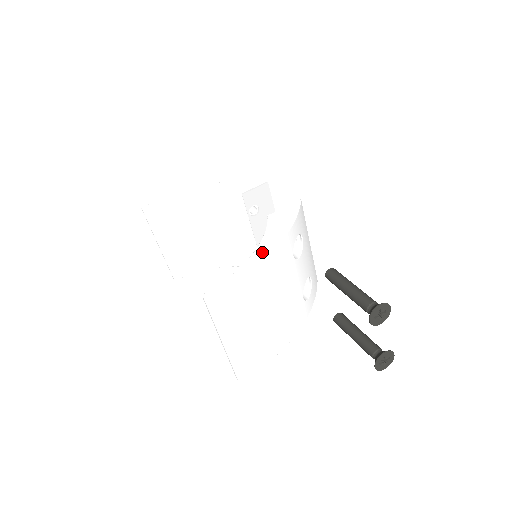
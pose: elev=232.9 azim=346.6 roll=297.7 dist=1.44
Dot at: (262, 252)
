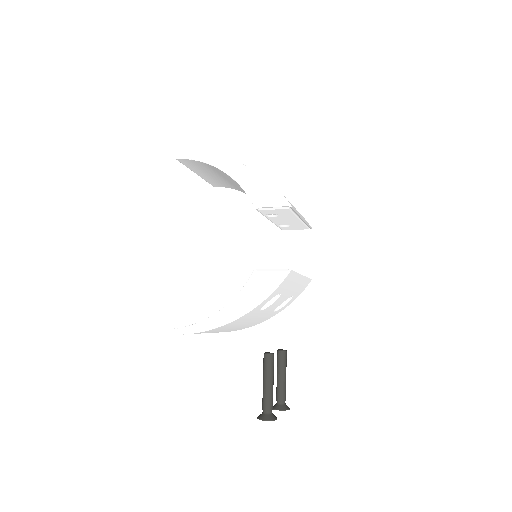
Dot at: (222, 318)
